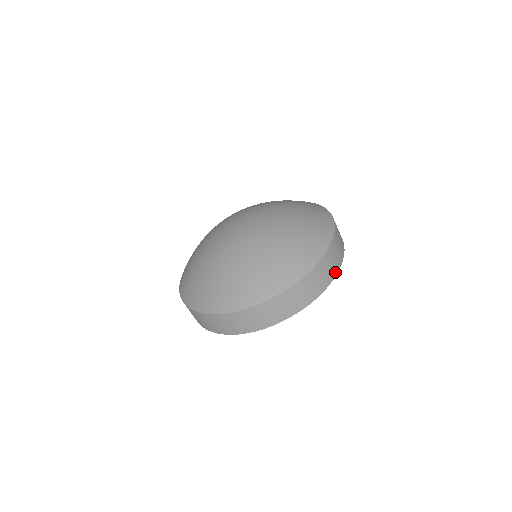
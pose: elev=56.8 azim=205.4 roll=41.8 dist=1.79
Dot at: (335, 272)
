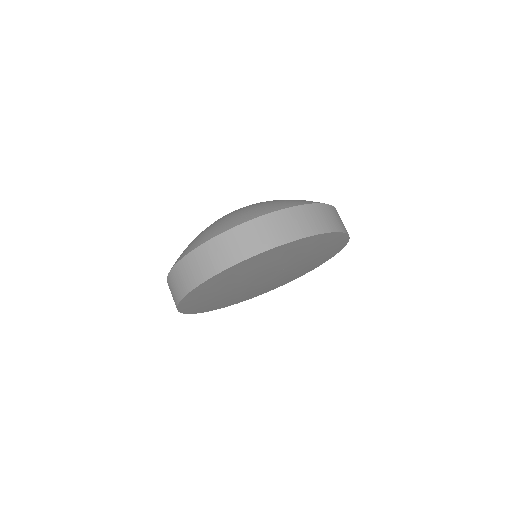
Dot at: occluded
